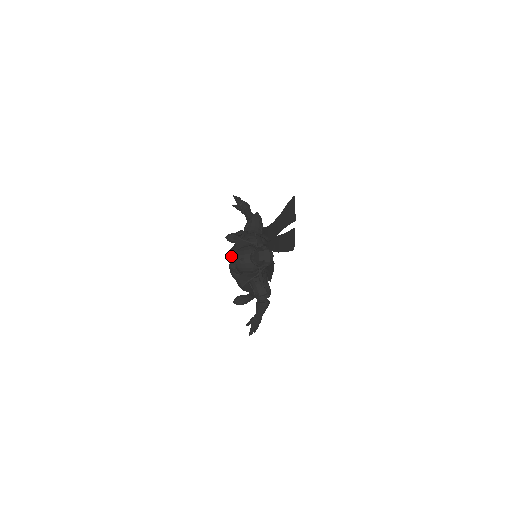
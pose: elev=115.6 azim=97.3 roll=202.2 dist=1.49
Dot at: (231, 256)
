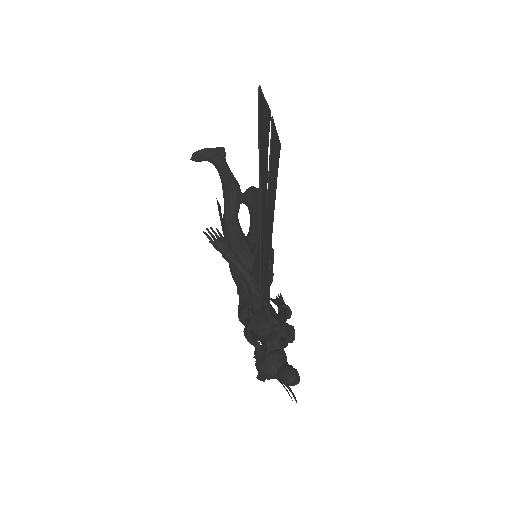
Dot at: (244, 325)
